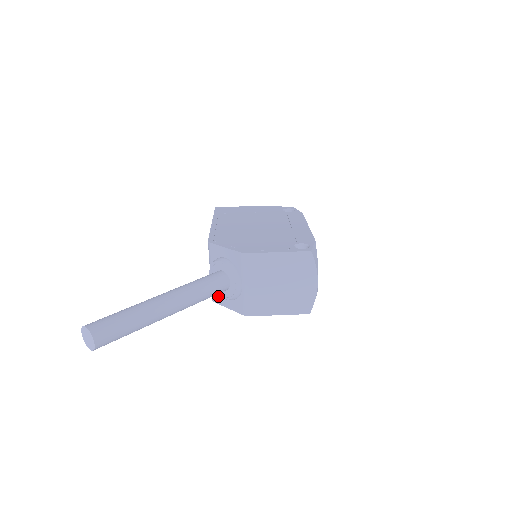
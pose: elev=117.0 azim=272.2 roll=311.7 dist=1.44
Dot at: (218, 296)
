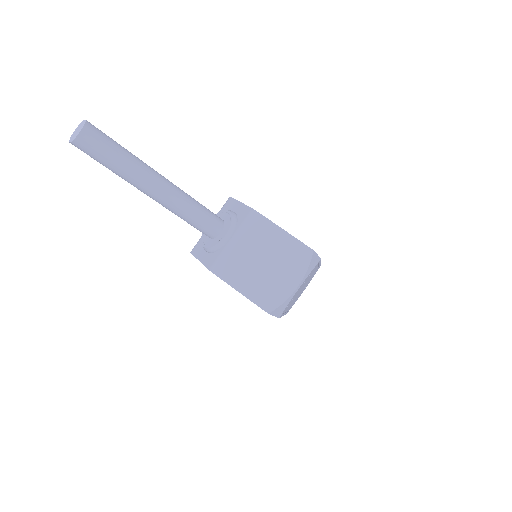
Dot at: (199, 247)
